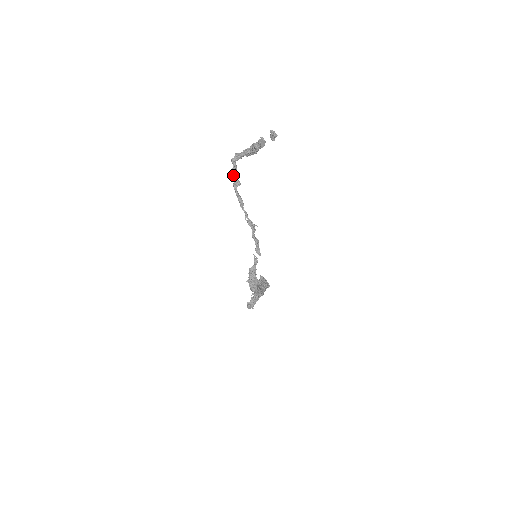
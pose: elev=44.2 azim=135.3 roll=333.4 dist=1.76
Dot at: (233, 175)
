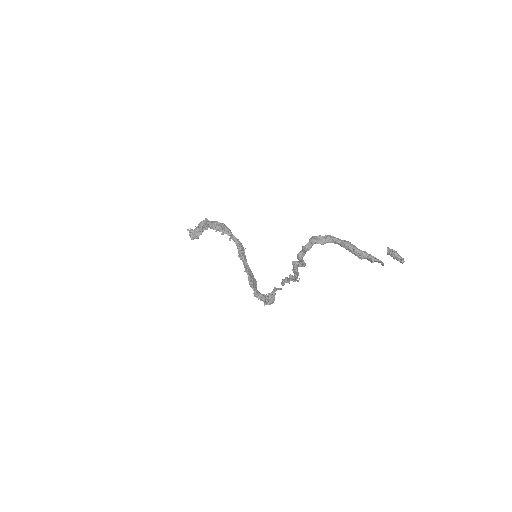
Dot at: (300, 261)
